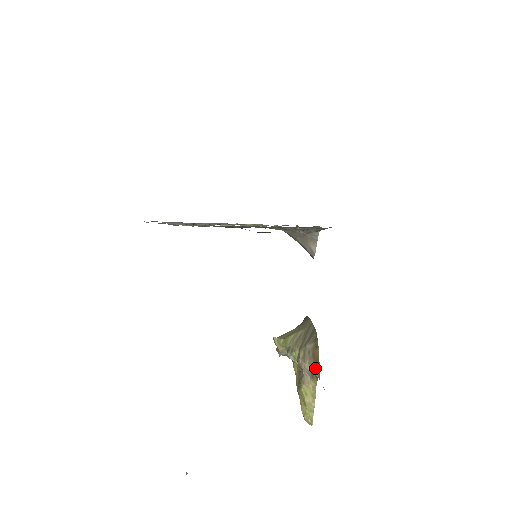
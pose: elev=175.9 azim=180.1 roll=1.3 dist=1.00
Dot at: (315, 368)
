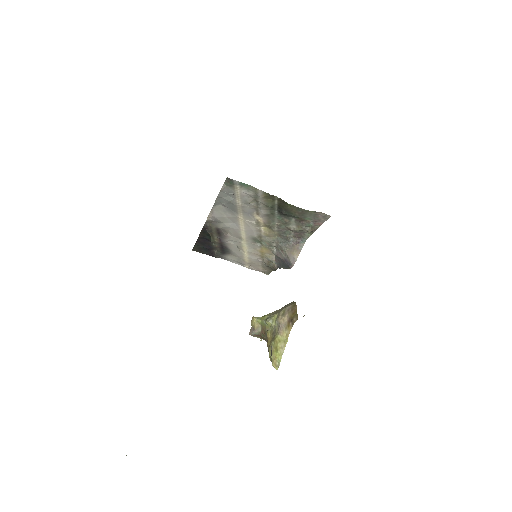
Dot at: (293, 316)
